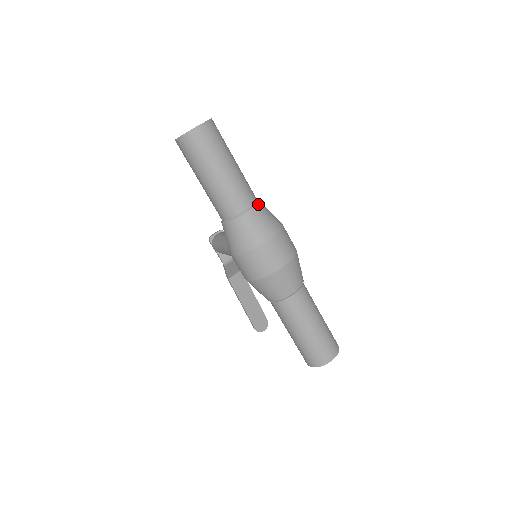
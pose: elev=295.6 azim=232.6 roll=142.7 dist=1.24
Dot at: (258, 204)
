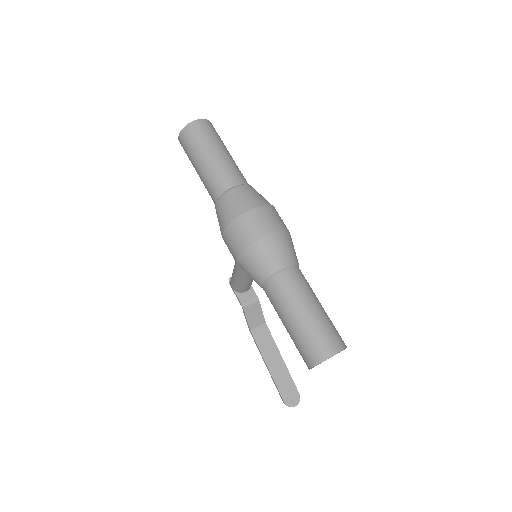
Dot at: (248, 185)
